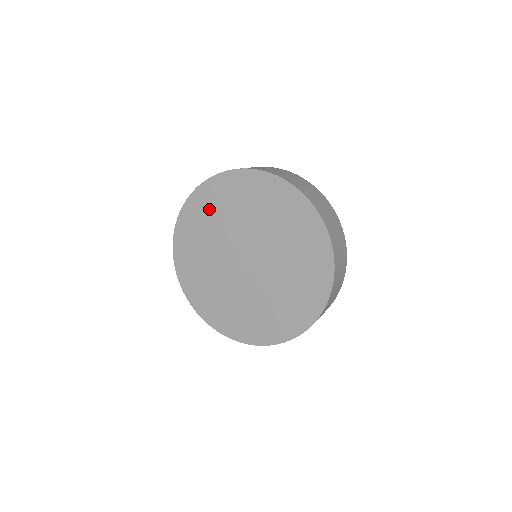
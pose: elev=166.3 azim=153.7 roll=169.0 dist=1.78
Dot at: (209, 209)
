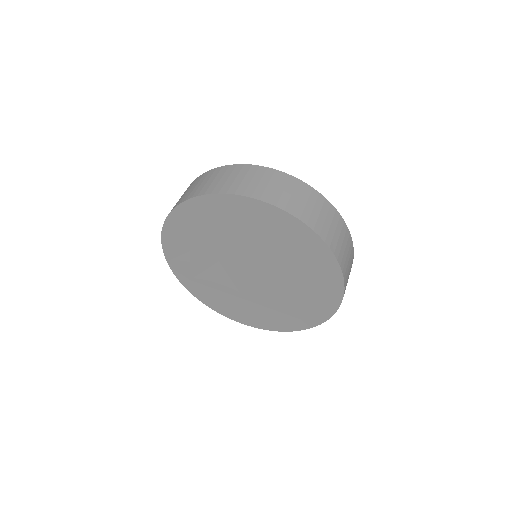
Dot at: (219, 218)
